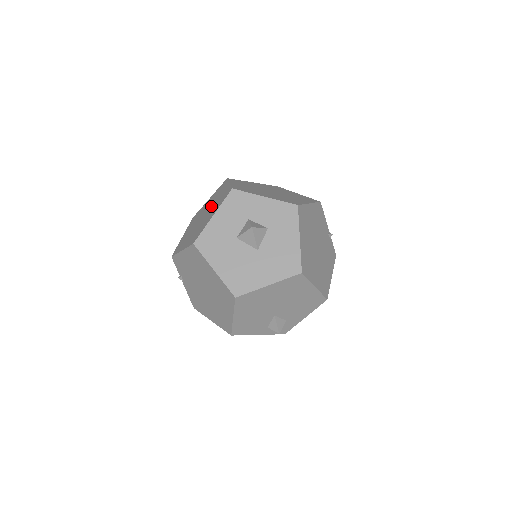
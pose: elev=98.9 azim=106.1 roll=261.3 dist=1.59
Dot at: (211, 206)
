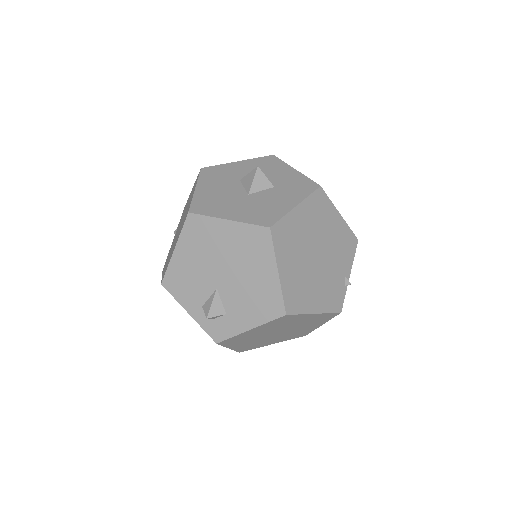
Dot at: occluded
